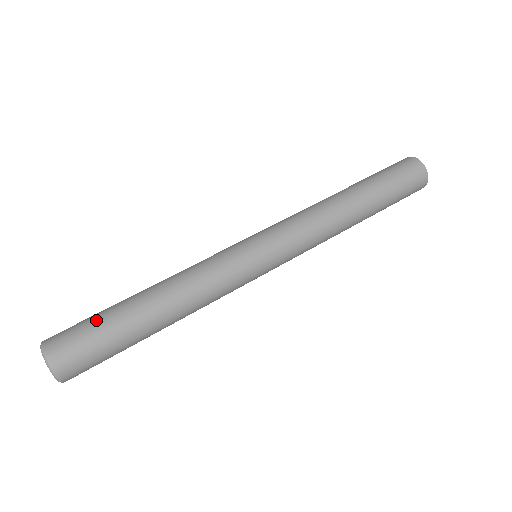
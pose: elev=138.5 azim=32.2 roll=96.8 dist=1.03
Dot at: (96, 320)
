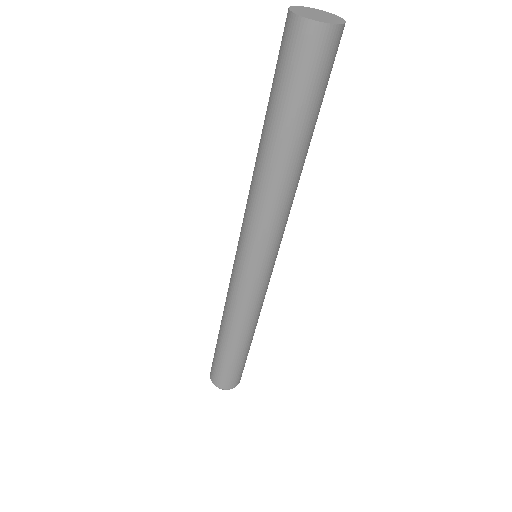
Dot at: (226, 367)
